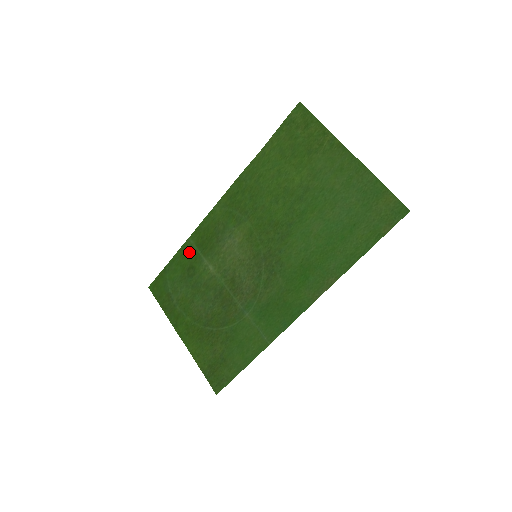
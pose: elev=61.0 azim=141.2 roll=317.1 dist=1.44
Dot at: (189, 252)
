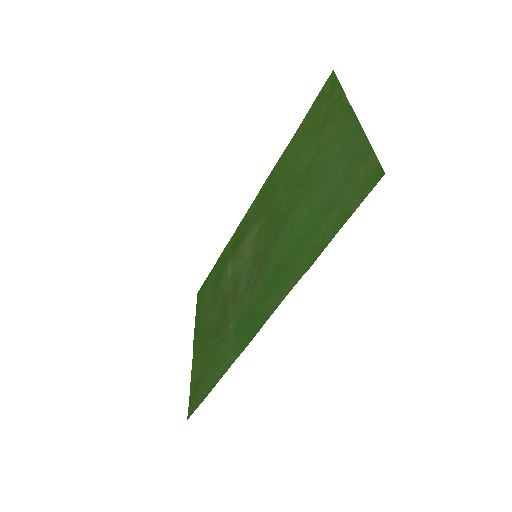
Dot at: (225, 255)
